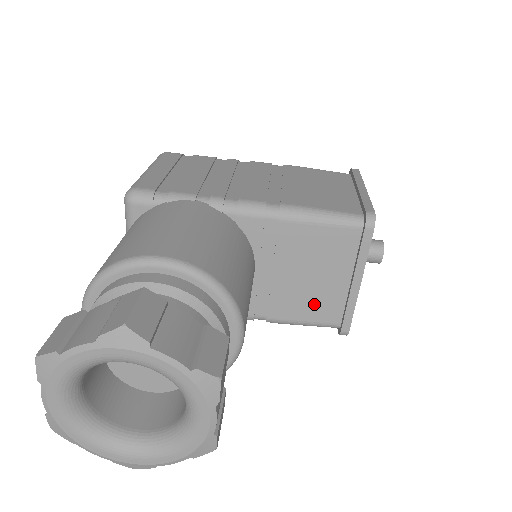
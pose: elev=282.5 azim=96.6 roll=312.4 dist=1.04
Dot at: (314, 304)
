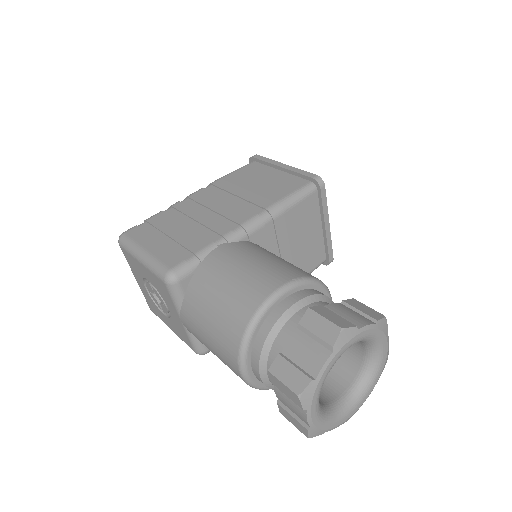
Dot at: (309, 258)
